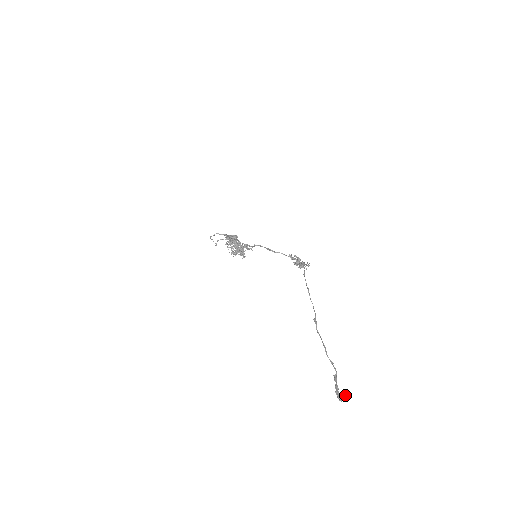
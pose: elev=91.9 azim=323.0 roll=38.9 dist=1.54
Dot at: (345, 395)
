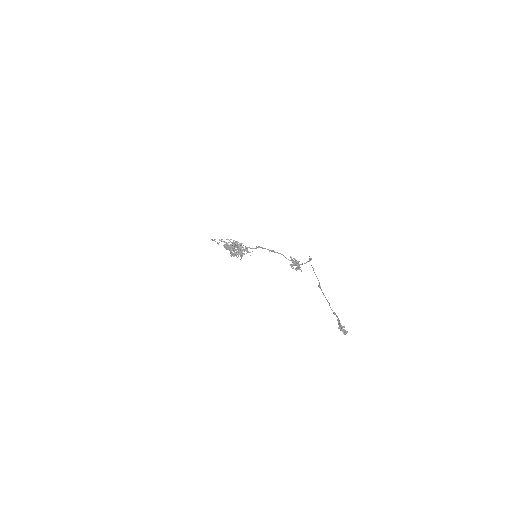
Dot at: (347, 331)
